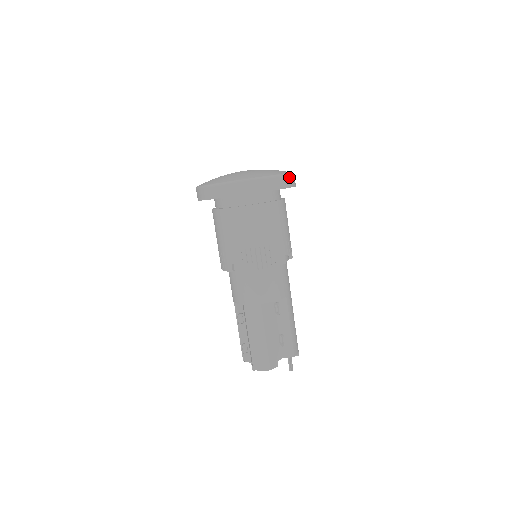
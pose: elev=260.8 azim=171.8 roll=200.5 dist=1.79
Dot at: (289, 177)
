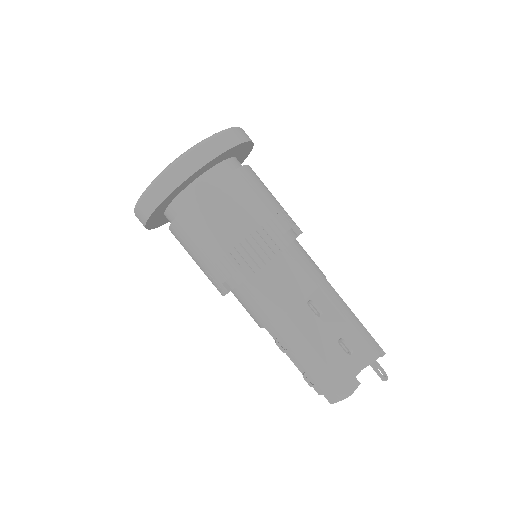
Dot at: (227, 134)
